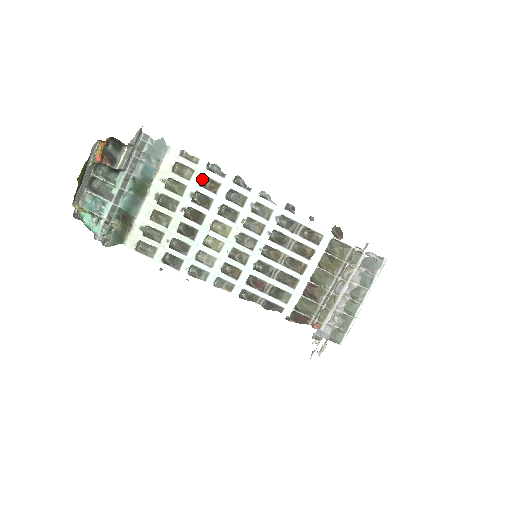
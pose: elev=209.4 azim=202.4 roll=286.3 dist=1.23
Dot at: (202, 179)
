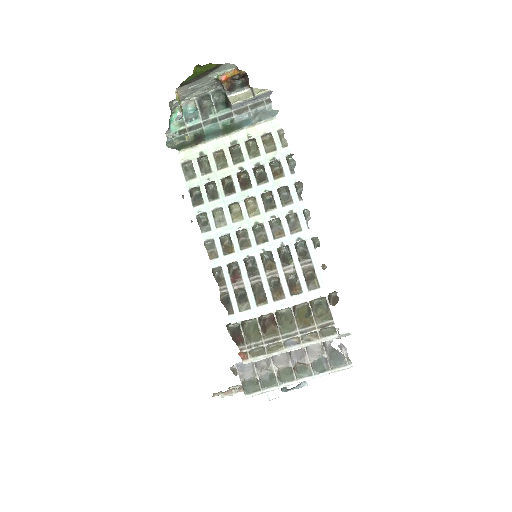
Dot at: (276, 163)
